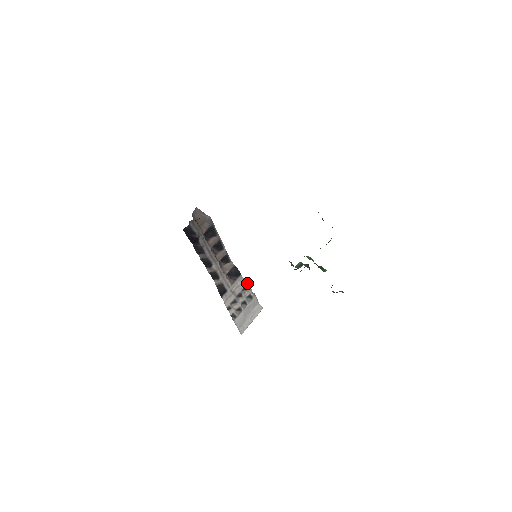
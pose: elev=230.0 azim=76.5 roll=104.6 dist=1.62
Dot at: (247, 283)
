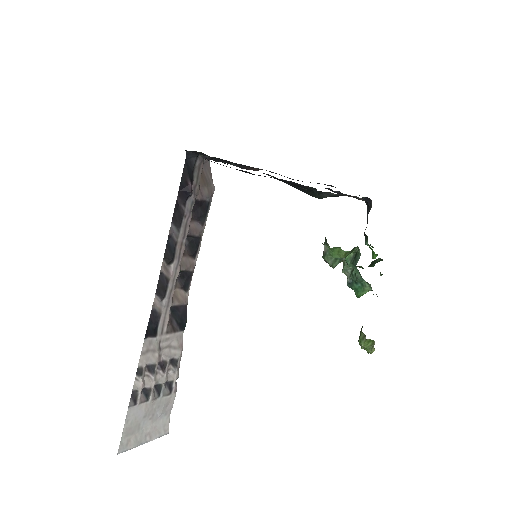
Dot at: (181, 356)
